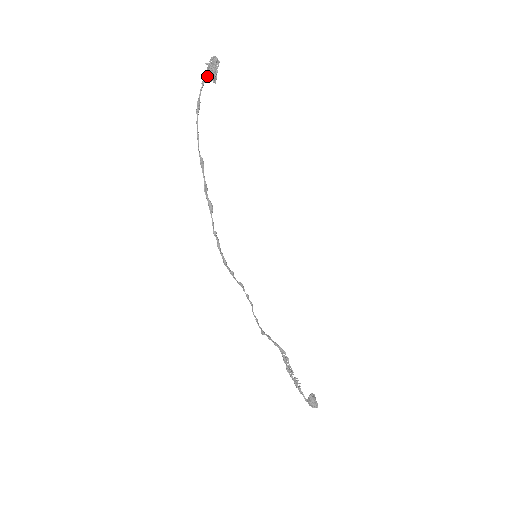
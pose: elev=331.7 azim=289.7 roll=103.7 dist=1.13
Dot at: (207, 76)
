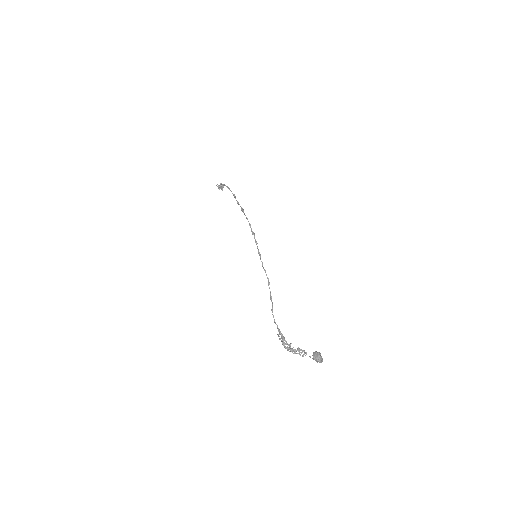
Dot at: (221, 185)
